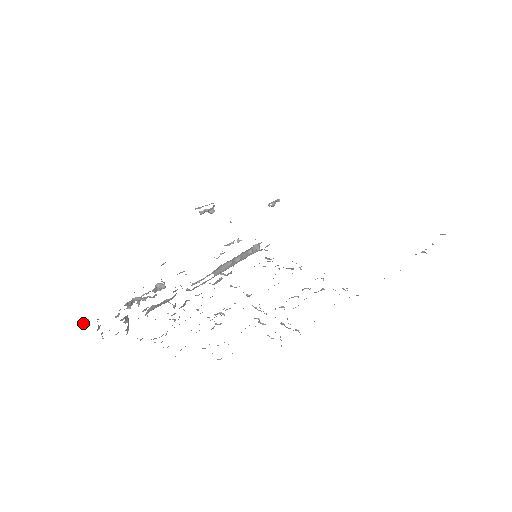
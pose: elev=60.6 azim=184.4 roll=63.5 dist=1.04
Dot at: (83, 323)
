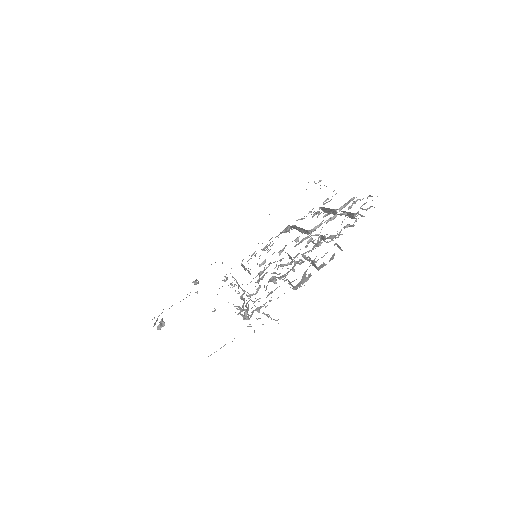
Dot at: occluded
